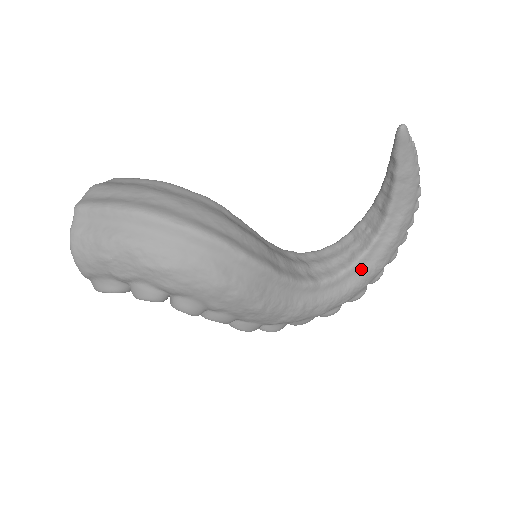
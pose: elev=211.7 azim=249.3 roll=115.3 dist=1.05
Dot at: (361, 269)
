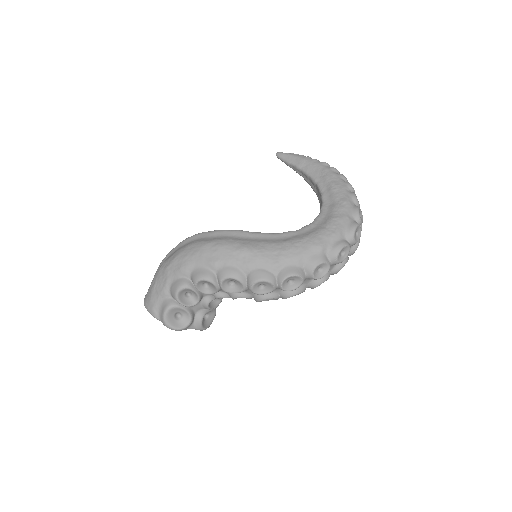
Dot at: (328, 211)
